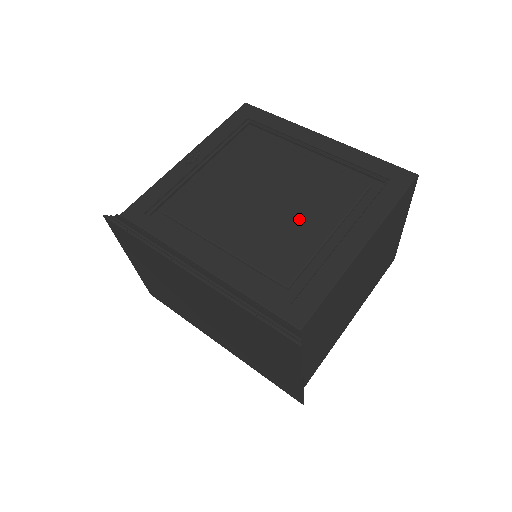
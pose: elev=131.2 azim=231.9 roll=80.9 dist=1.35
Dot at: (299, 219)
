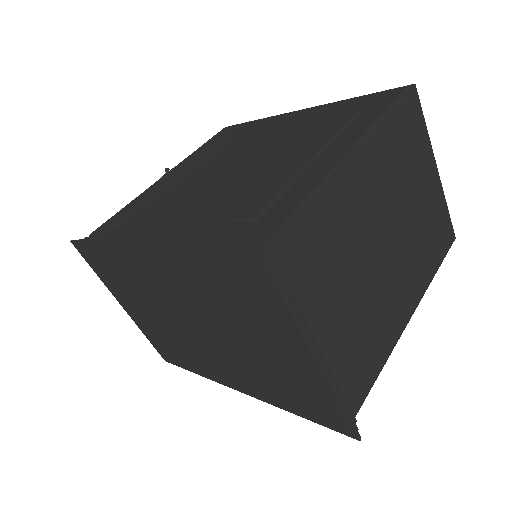
Dot at: (273, 166)
